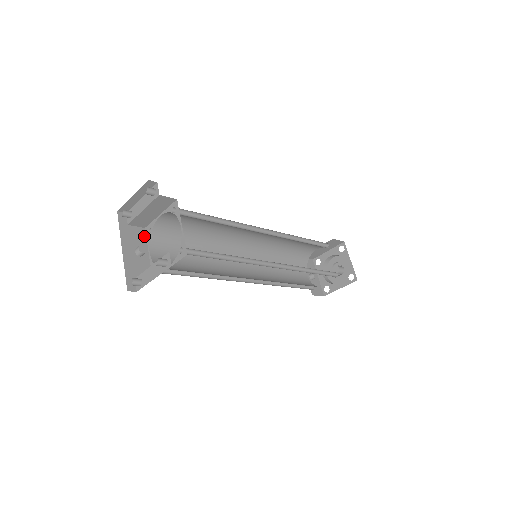
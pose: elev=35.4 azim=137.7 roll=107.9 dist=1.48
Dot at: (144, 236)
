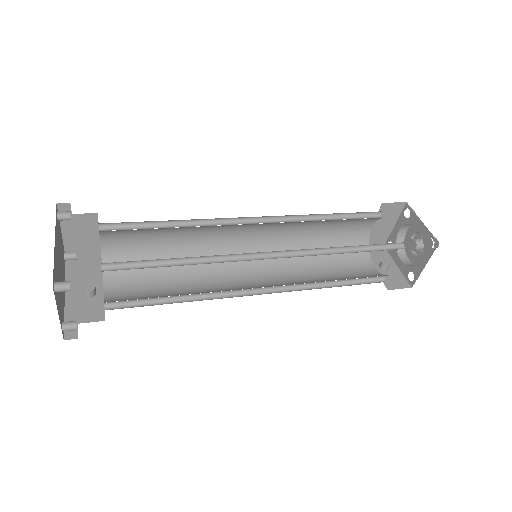
Dot at: (100, 275)
